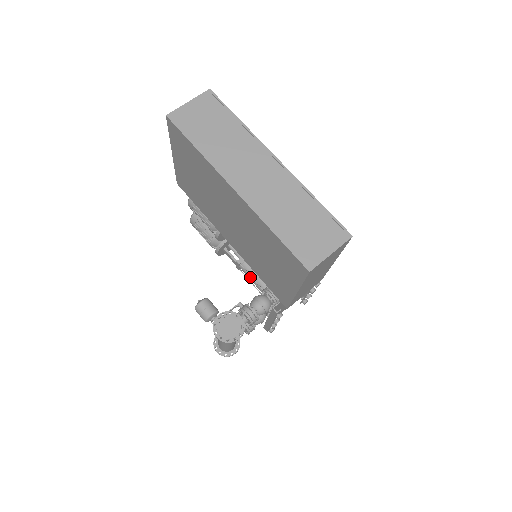
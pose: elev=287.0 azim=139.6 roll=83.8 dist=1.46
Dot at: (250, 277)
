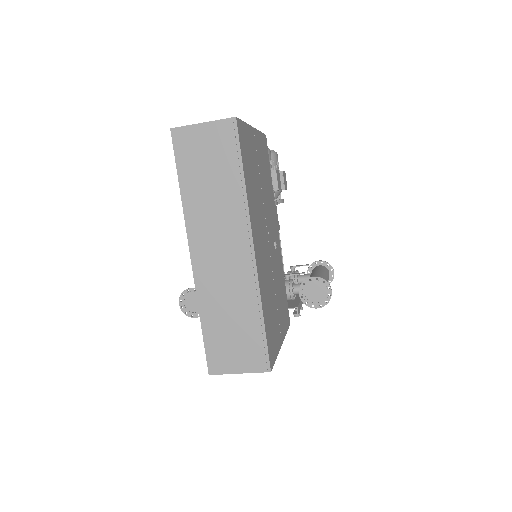
Dot at: occluded
